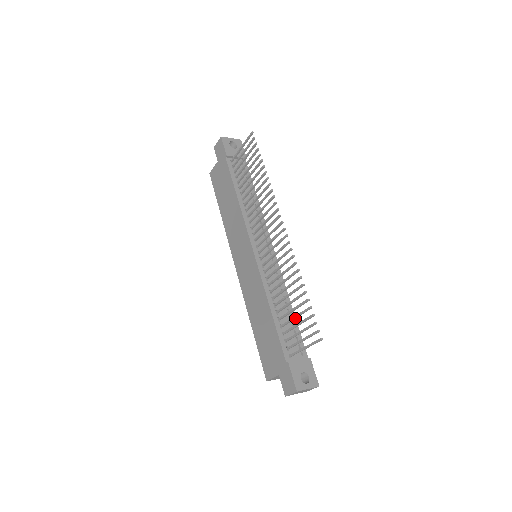
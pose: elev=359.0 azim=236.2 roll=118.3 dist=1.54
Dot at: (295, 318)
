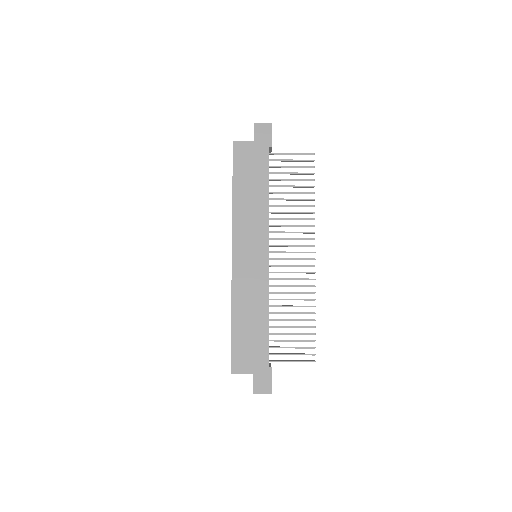
Dot at: (291, 334)
